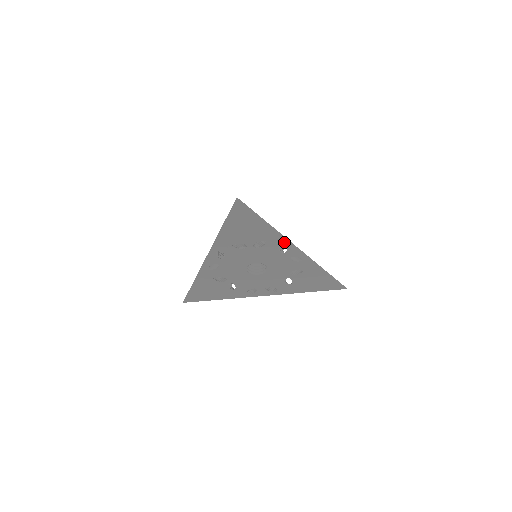
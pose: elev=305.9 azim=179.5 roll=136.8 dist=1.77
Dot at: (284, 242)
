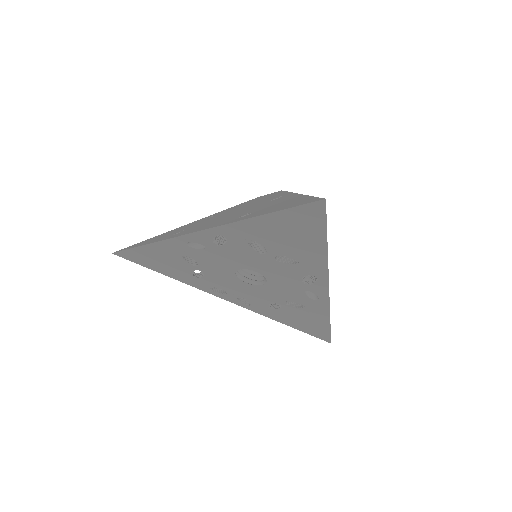
Dot at: (320, 275)
